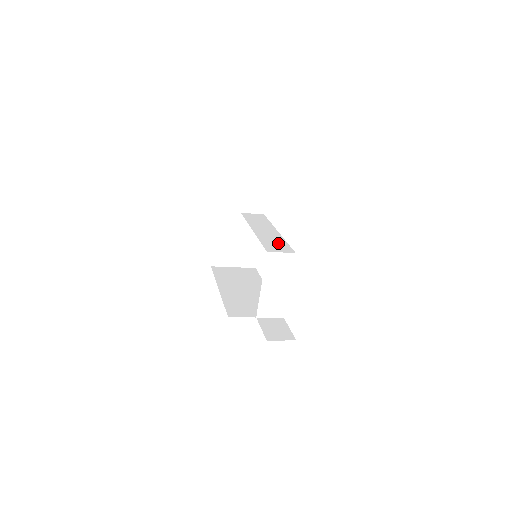
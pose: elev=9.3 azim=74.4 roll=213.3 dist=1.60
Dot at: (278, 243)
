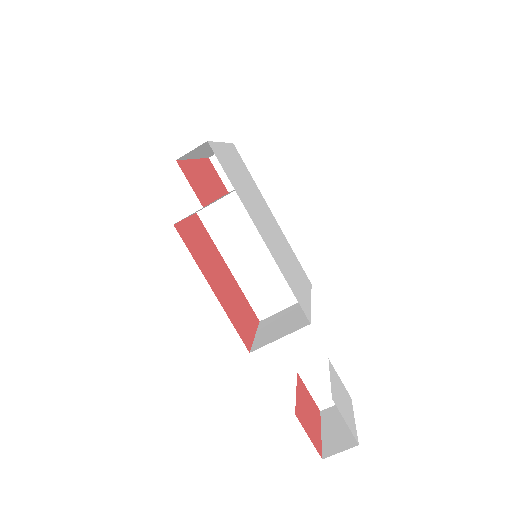
Dot at: occluded
